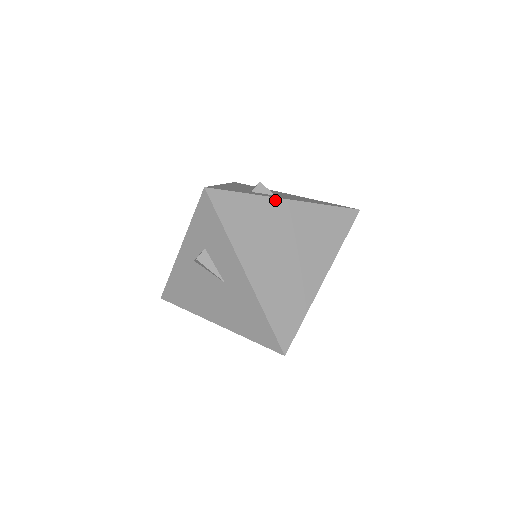
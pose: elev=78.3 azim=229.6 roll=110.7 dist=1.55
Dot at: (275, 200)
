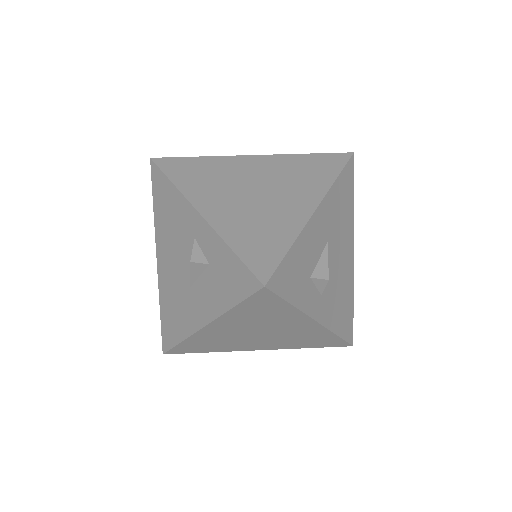
Dot at: (307, 318)
